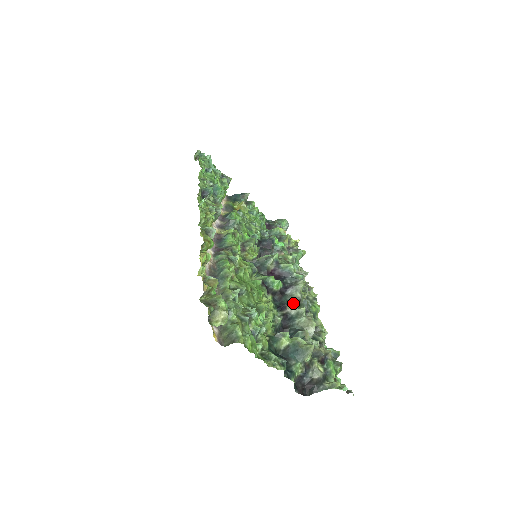
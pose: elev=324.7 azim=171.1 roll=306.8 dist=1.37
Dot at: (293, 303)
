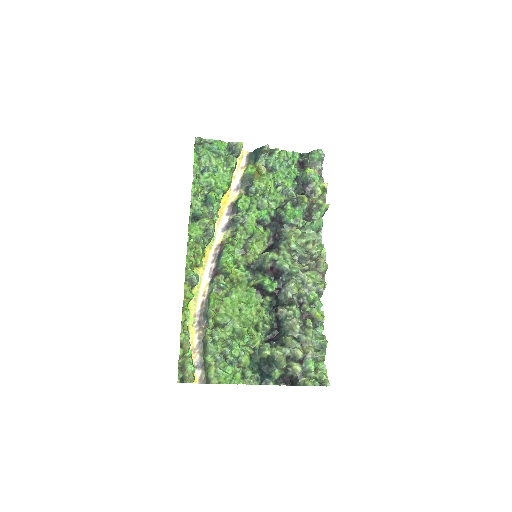
Dot at: (287, 301)
